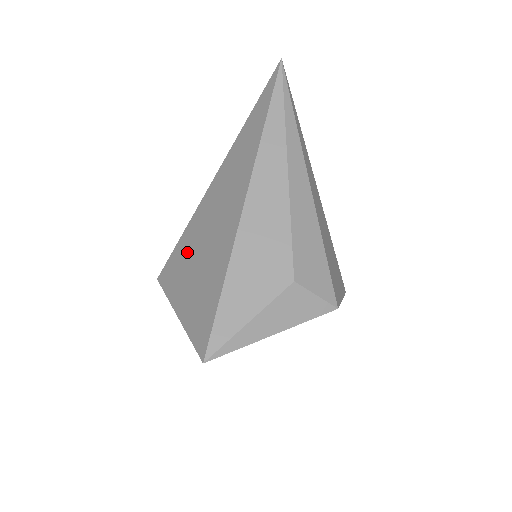
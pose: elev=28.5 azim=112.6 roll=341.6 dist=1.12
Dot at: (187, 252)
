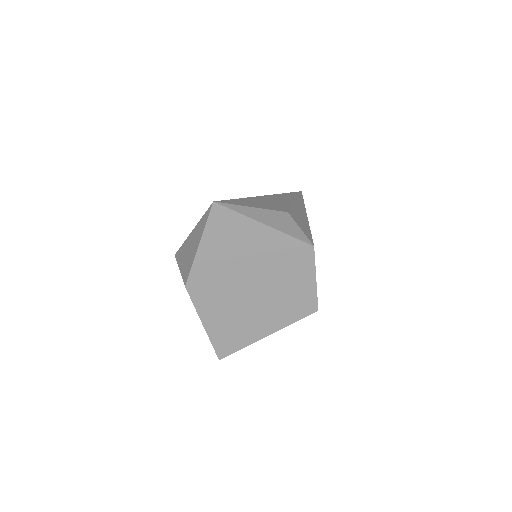
Dot at: occluded
